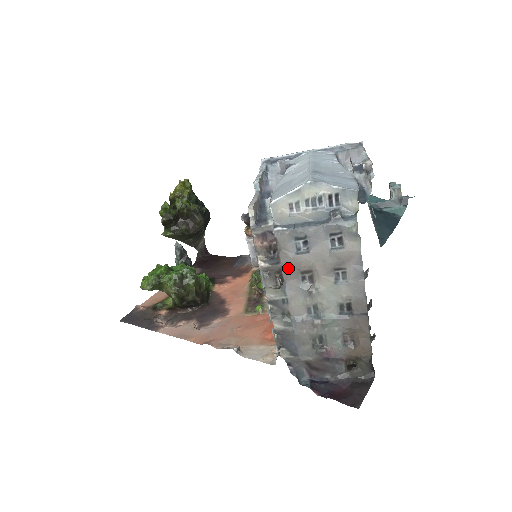
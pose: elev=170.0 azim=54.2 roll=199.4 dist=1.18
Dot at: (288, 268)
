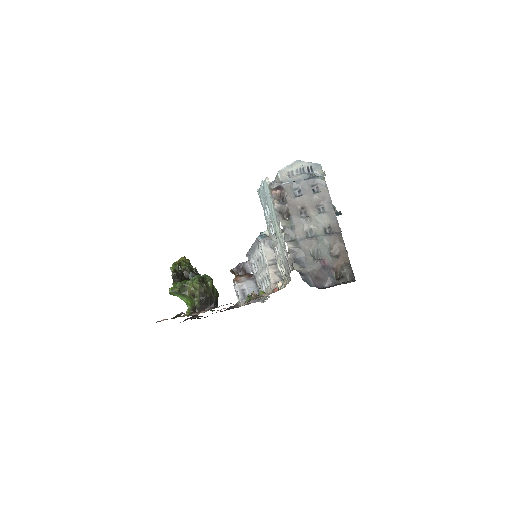
Dot at: (292, 206)
